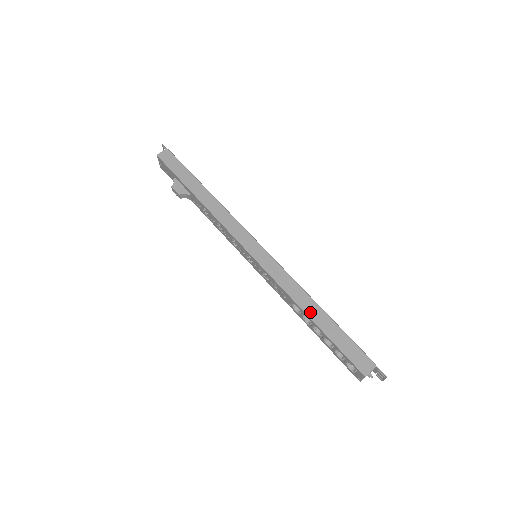
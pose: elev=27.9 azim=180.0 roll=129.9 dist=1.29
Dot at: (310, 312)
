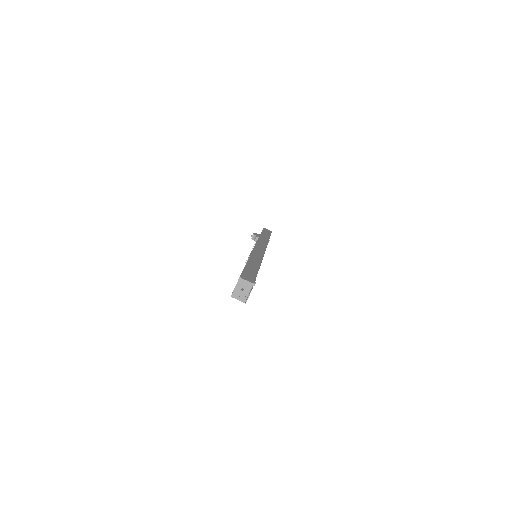
Dot at: (251, 262)
